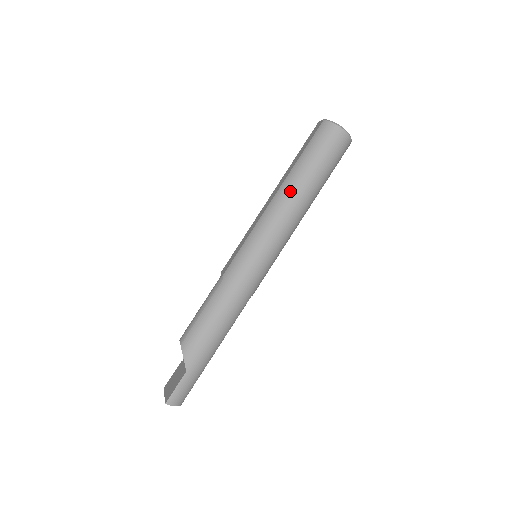
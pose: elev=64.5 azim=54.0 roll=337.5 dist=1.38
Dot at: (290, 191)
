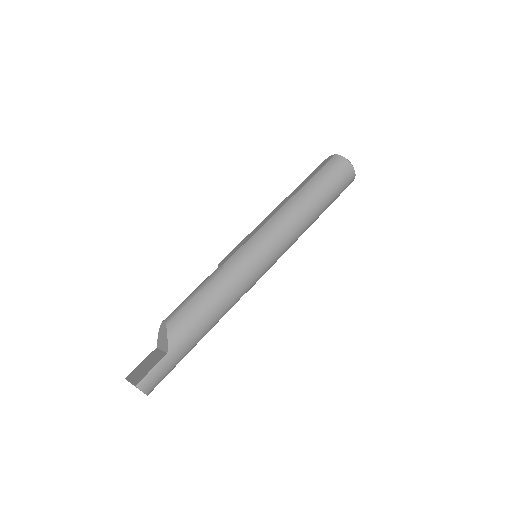
Dot at: (301, 202)
